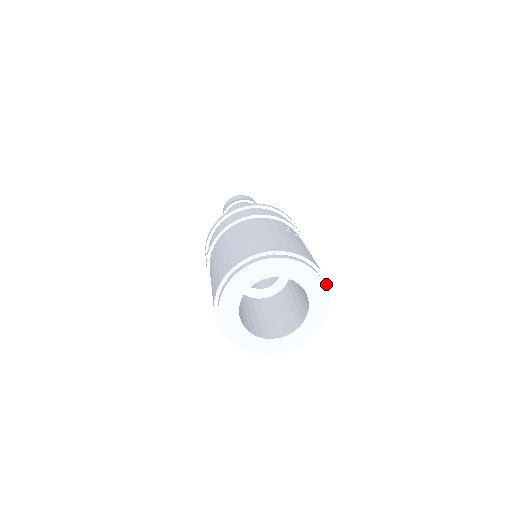
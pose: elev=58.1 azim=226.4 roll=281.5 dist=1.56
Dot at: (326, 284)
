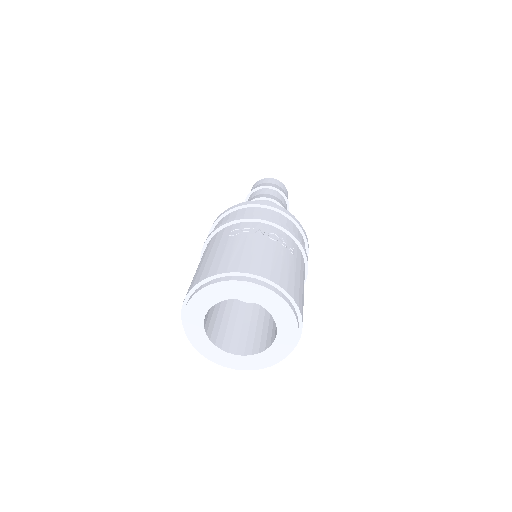
Dot at: (263, 279)
